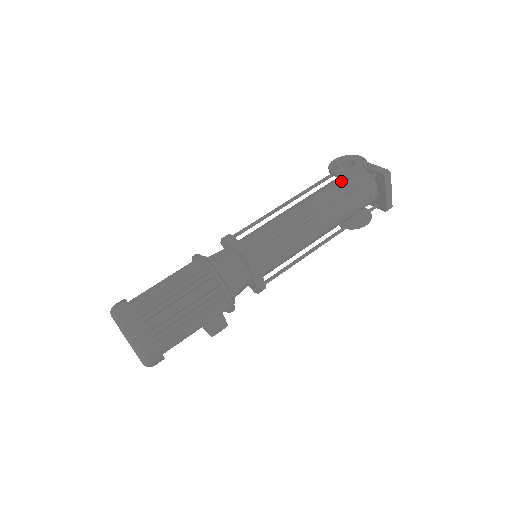
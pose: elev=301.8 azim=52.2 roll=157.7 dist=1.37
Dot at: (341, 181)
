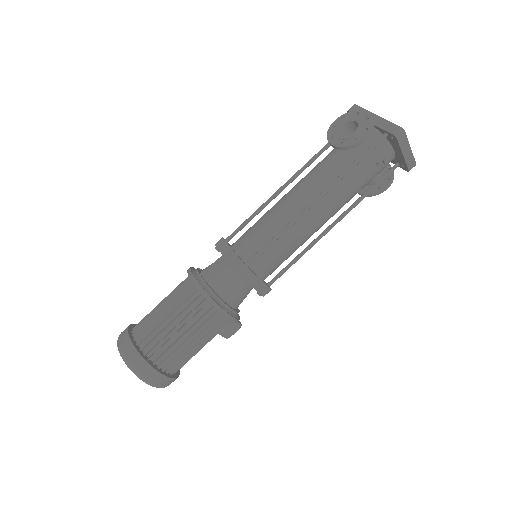
Dot at: occluded
